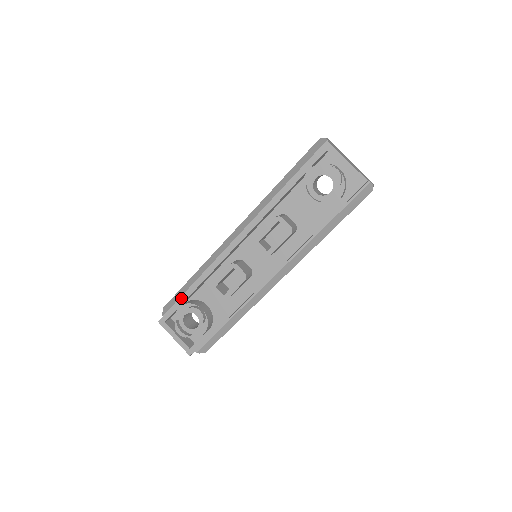
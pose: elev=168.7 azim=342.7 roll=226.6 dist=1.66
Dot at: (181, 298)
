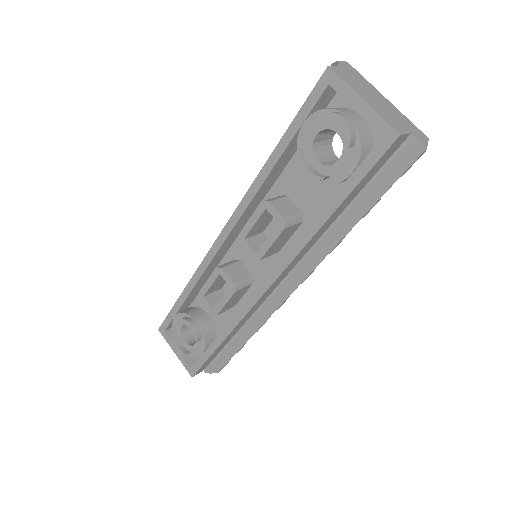
Dot at: (175, 305)
